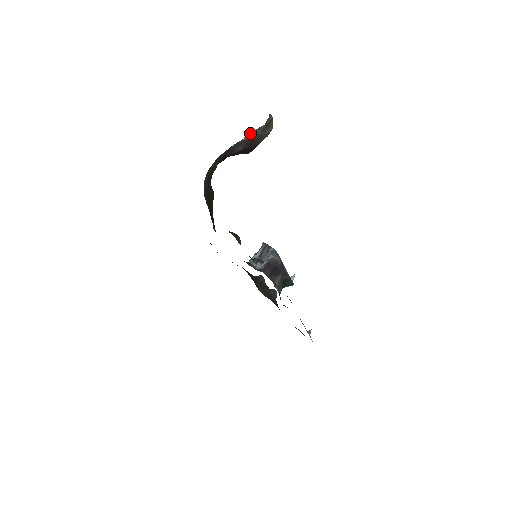
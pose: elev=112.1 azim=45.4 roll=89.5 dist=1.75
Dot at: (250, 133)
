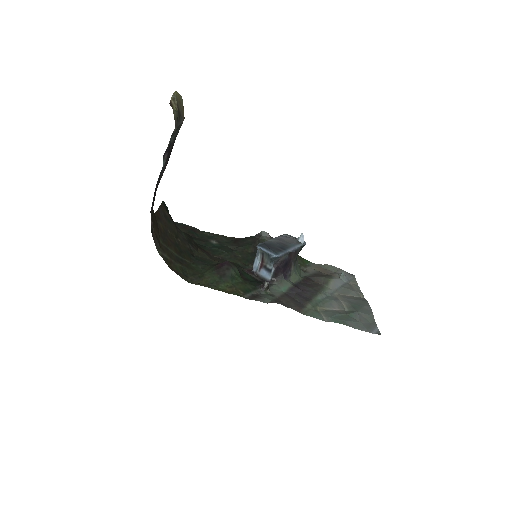
Dot at: (165, 151)
